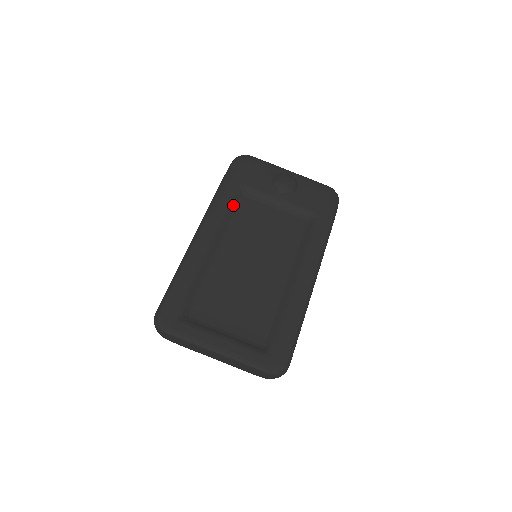
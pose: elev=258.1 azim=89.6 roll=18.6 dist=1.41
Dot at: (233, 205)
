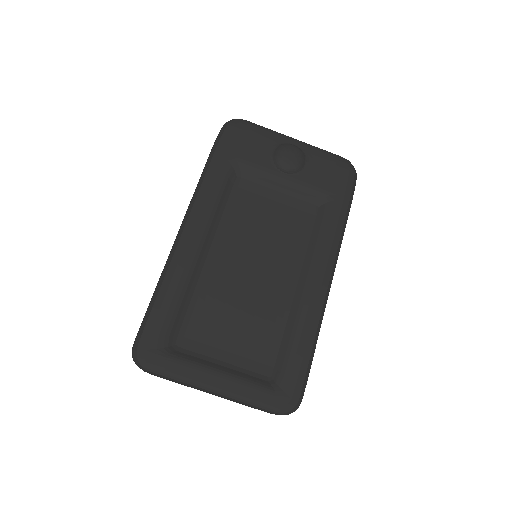
Dot at: (225, 191)
